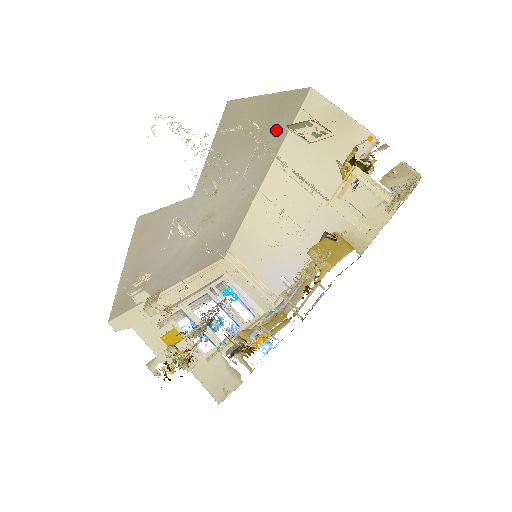
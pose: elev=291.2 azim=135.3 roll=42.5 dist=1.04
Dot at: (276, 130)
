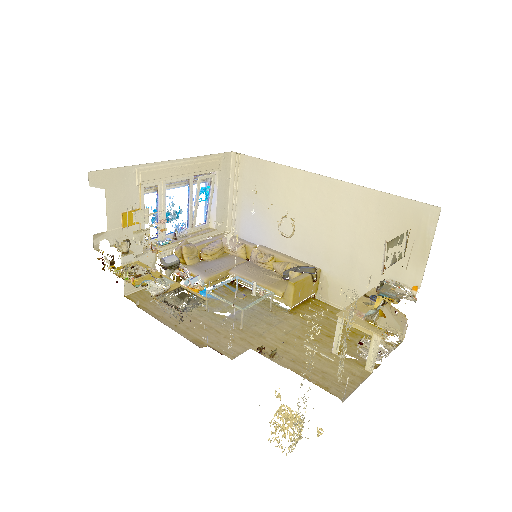
Dot at: occluded
